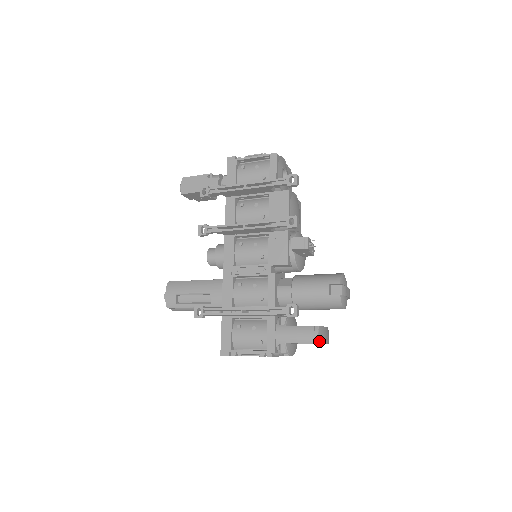
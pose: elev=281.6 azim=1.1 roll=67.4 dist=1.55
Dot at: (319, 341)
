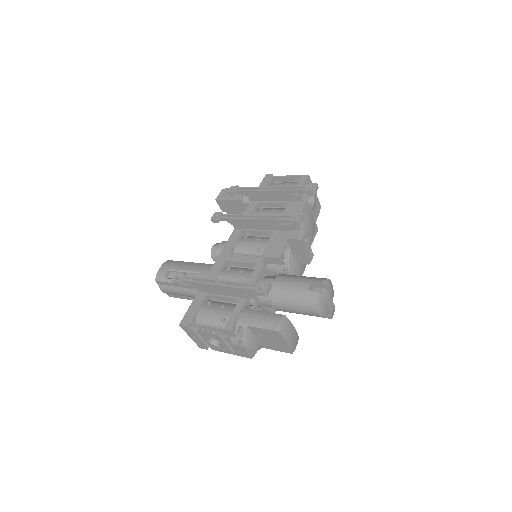
Dot at: (279, 329)
